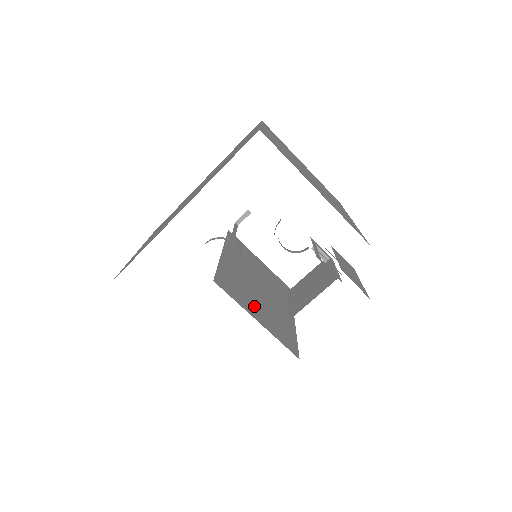
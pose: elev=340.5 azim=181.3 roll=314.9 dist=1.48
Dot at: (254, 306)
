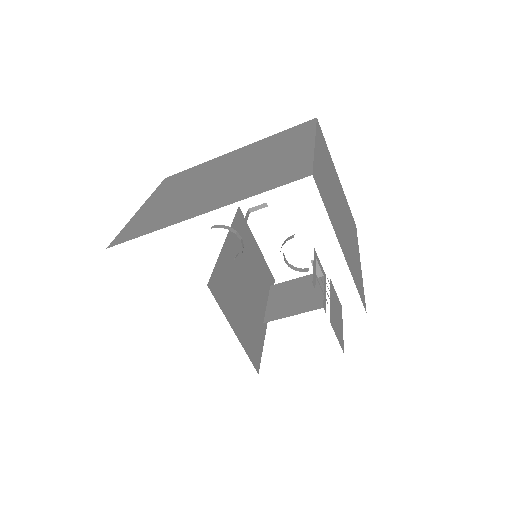
Dot at: (236, 312)
